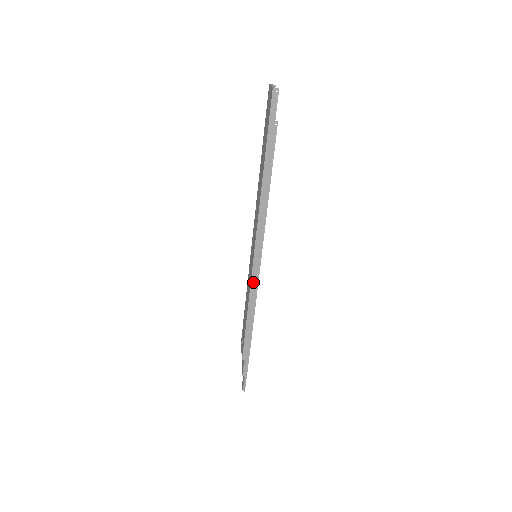
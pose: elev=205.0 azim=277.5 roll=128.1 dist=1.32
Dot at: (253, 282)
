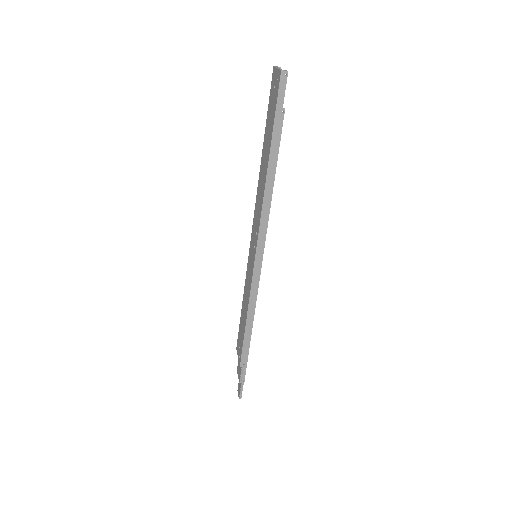
Dot at: (254, 284)
